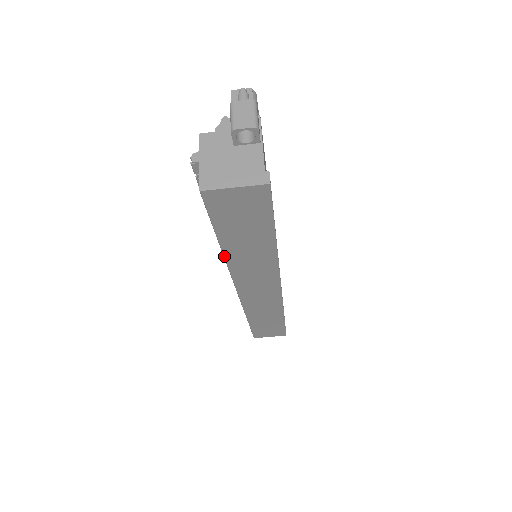
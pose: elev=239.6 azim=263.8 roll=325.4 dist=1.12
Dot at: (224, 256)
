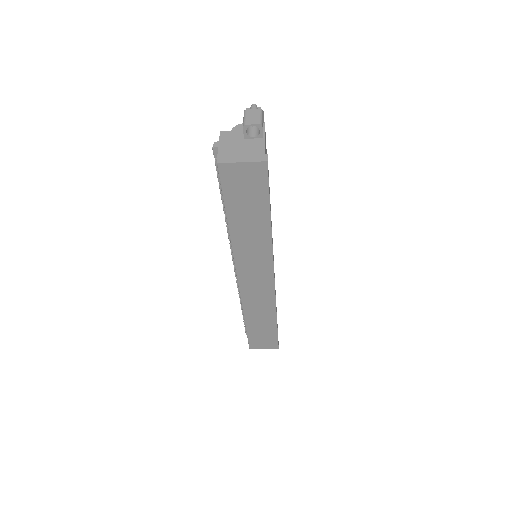
Dot at: (230, 235)
